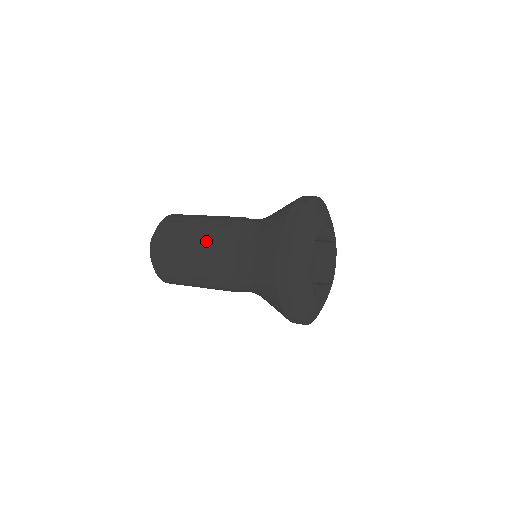
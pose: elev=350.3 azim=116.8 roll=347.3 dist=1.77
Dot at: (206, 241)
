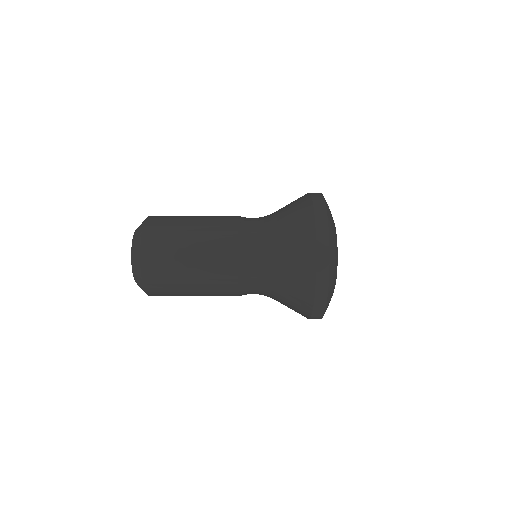
Dot at: occluded
